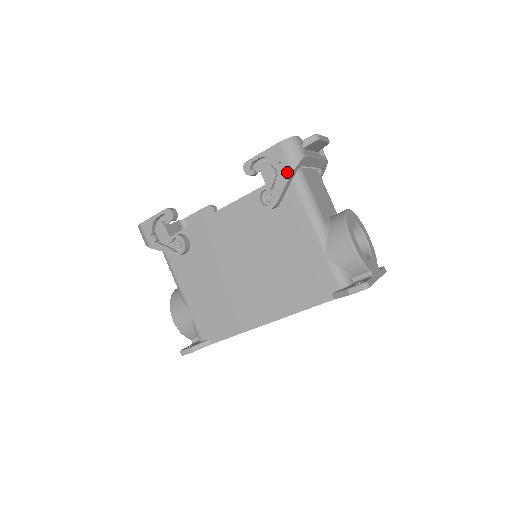
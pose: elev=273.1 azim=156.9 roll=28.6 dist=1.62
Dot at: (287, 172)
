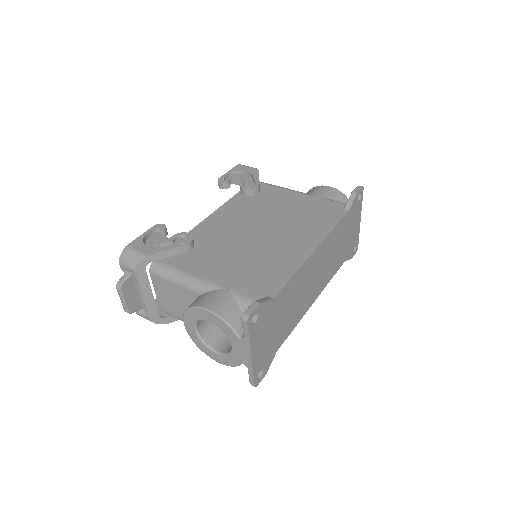
Dot at: (254, 171)
